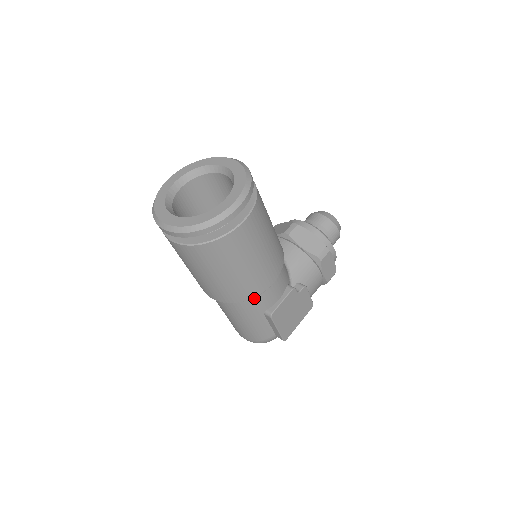
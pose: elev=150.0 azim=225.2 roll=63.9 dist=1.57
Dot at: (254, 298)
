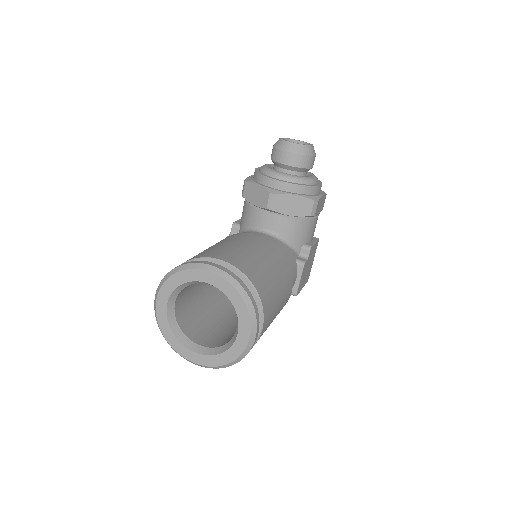
Dot at: occluded
